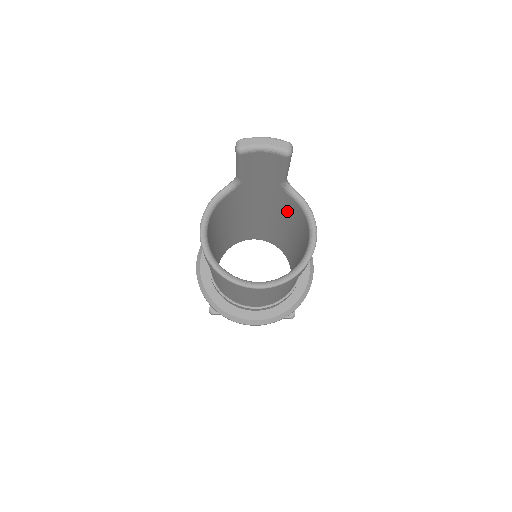
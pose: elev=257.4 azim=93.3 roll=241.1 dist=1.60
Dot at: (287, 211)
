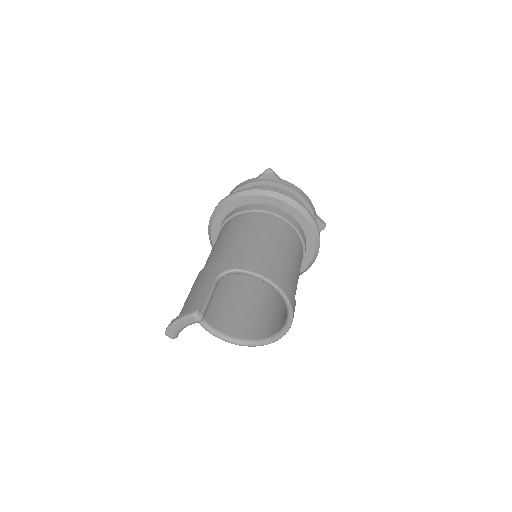
Dot at: occluded
